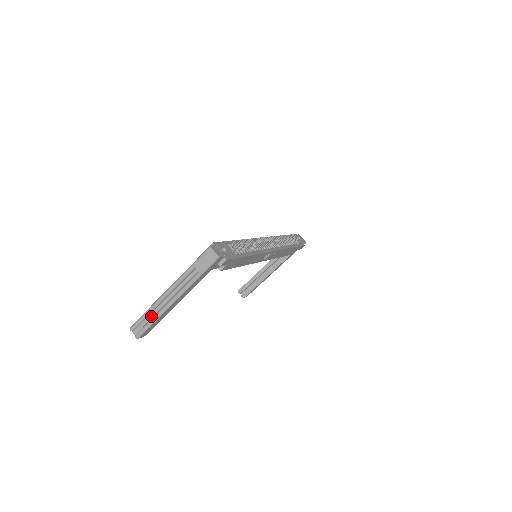
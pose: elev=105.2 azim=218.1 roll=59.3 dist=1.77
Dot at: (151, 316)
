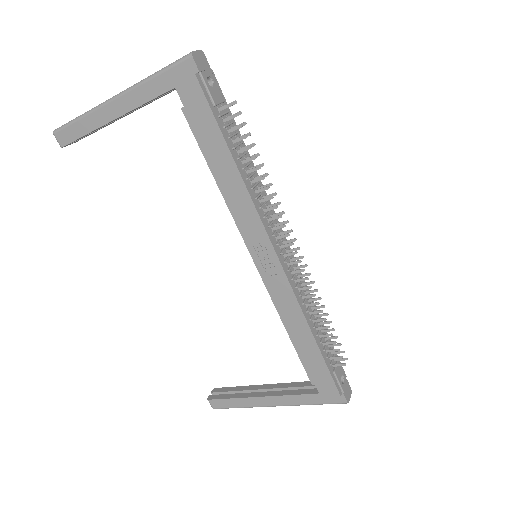
Dot at: occluded
